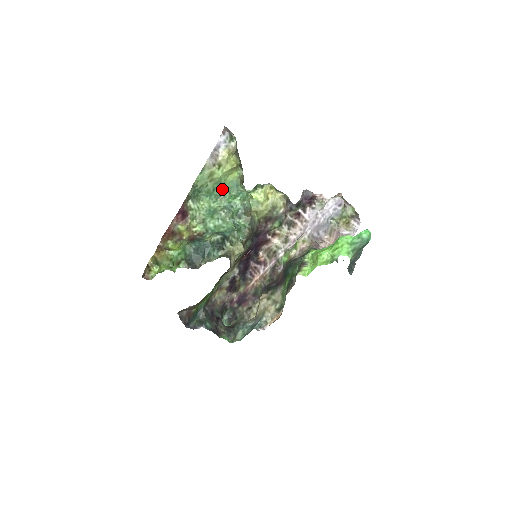
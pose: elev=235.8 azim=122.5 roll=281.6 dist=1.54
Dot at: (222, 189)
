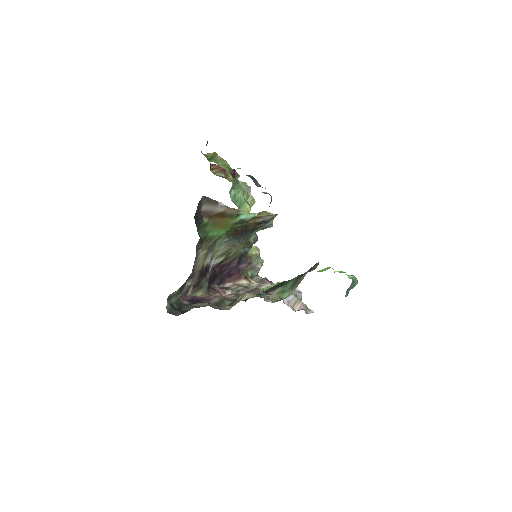
Dot at: (239, 208)
